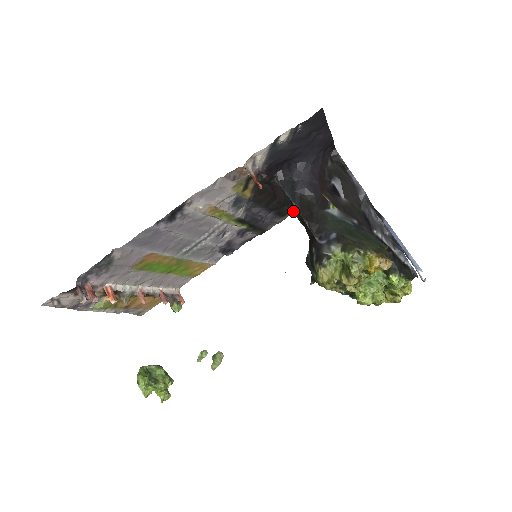
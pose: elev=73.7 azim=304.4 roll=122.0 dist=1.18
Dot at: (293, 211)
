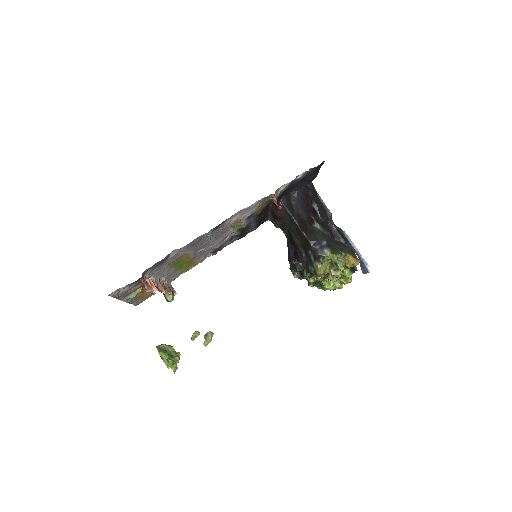
Dot at: (289, 225)
